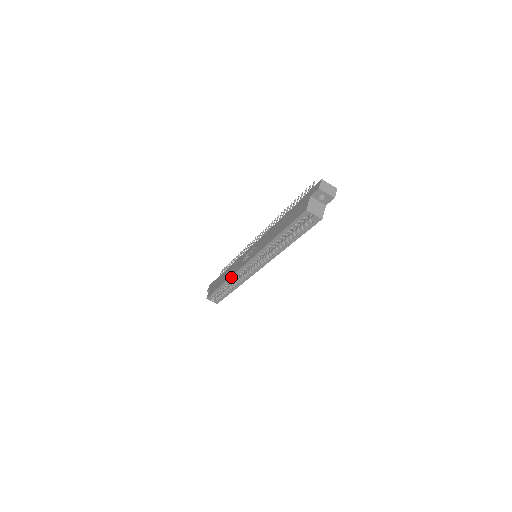
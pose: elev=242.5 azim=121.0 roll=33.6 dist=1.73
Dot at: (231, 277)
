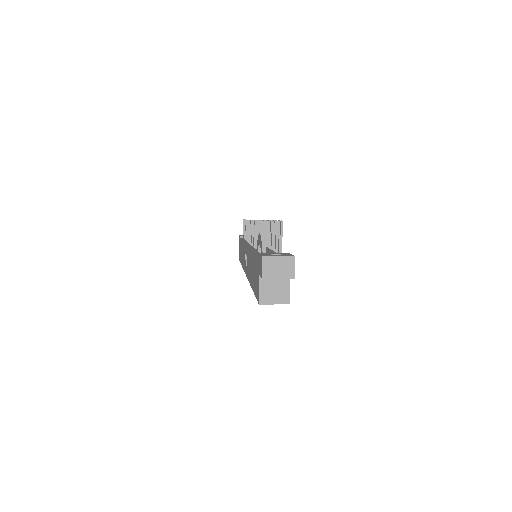
Dot at: occluded
